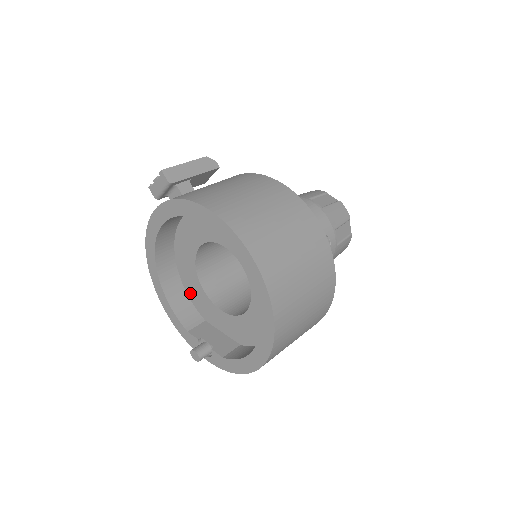
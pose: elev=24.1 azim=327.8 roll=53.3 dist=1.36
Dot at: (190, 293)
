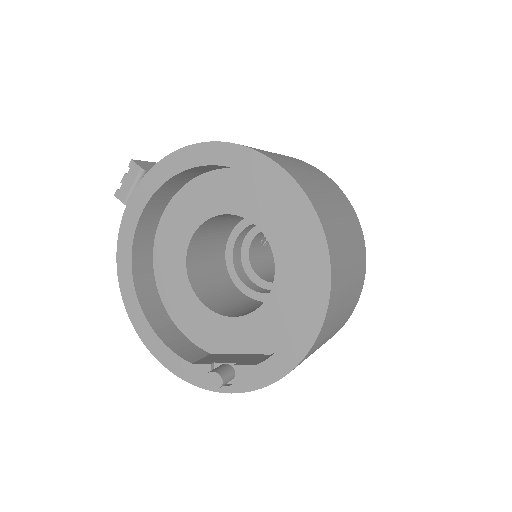
Dot at: (182, 323)
